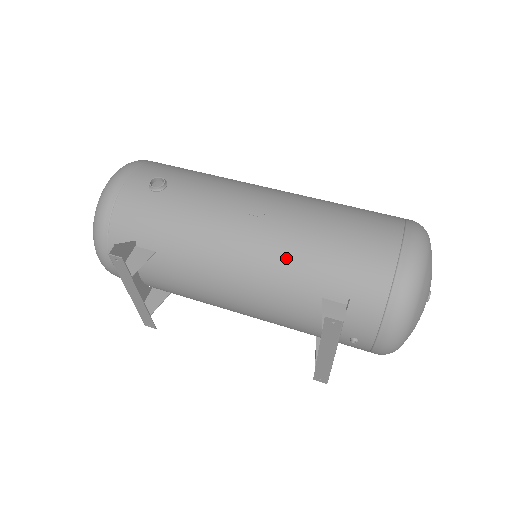
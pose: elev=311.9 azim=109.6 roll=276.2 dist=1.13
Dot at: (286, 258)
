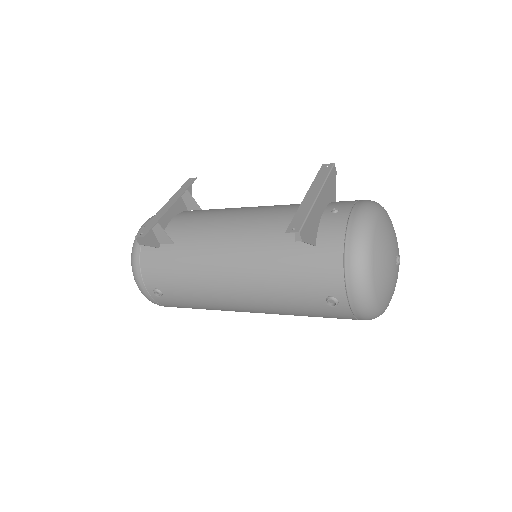
Dot at: occluded
